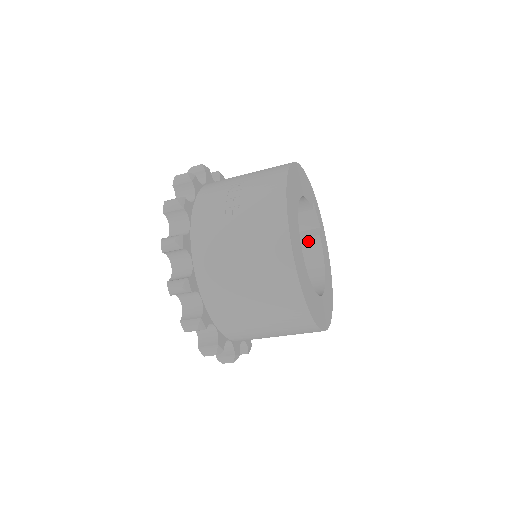
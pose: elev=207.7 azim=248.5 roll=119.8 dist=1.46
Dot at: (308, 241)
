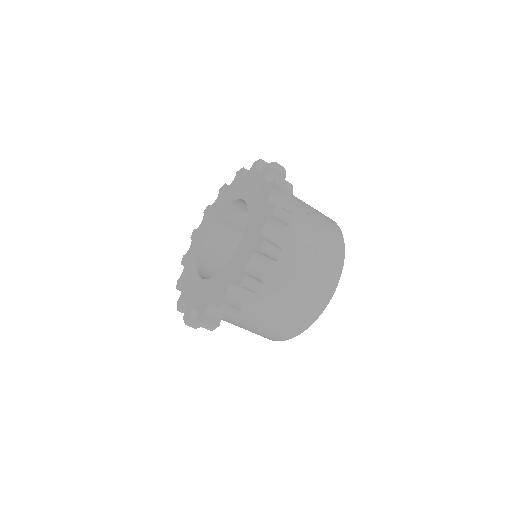
Dot at: occluded
